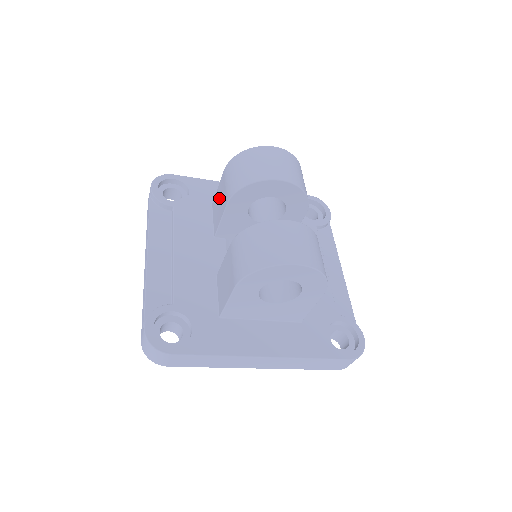
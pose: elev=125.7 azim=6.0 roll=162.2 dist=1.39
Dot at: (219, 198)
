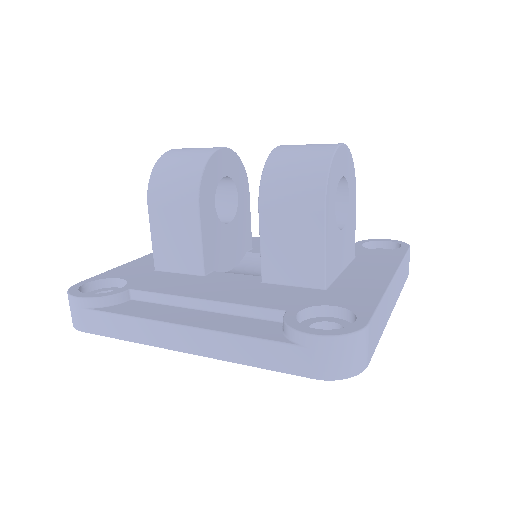
Dot at: (169, 236)
